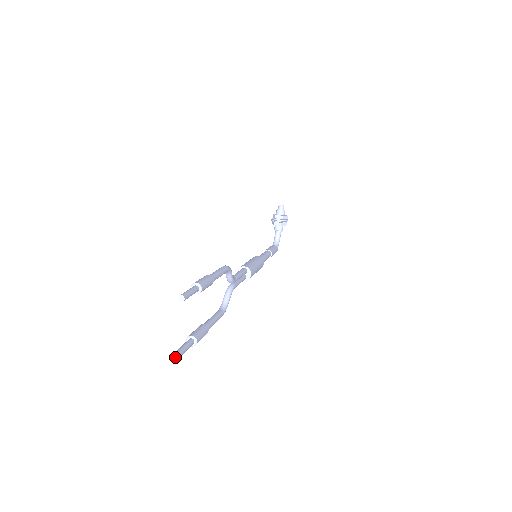
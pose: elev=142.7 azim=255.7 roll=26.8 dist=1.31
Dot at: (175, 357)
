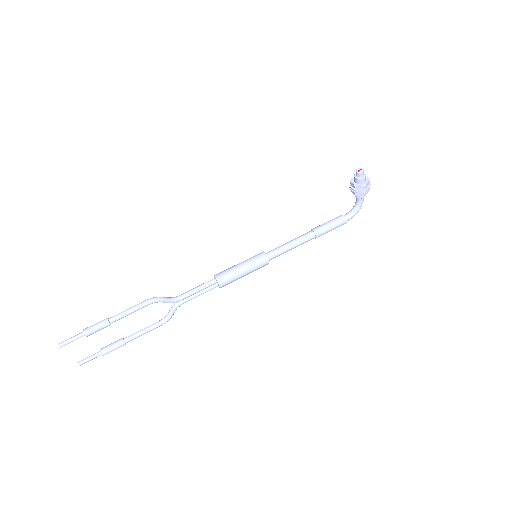
Dot at: (78, 364)
